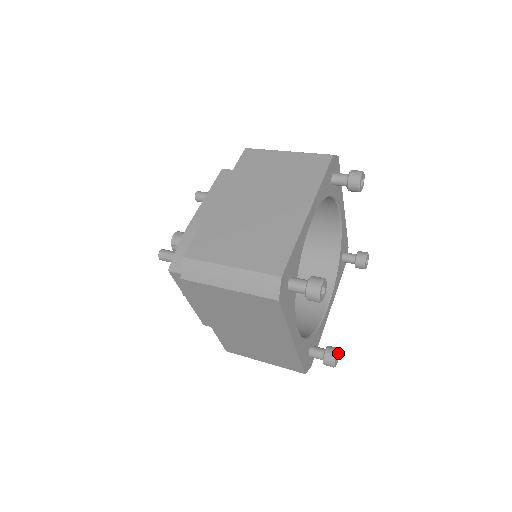
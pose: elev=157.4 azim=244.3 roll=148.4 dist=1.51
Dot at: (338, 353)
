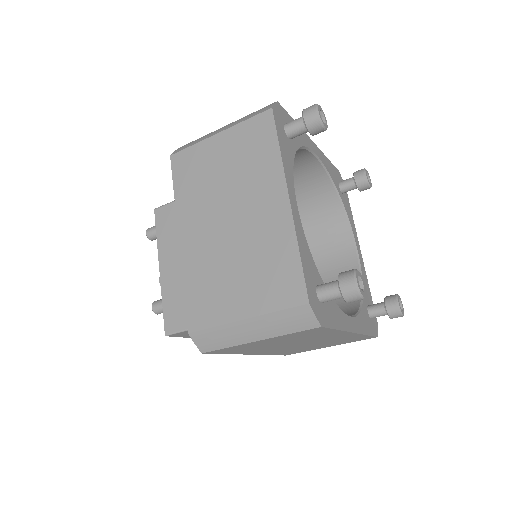
Dot at: (362, 285)
